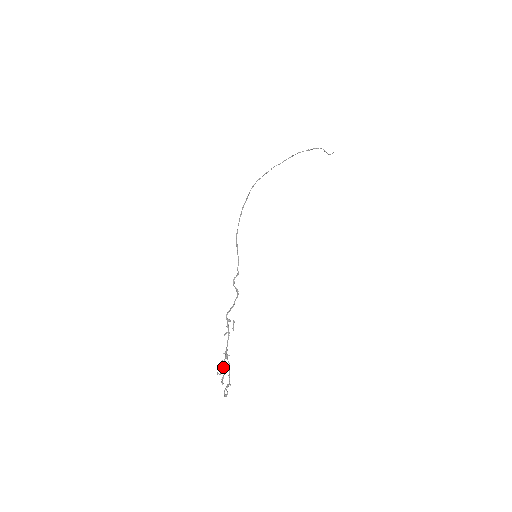
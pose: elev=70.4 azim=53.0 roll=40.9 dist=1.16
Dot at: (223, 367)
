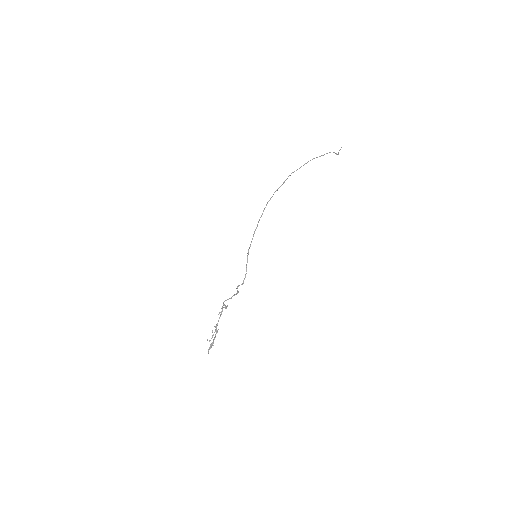
Dot at: (212, 337)
